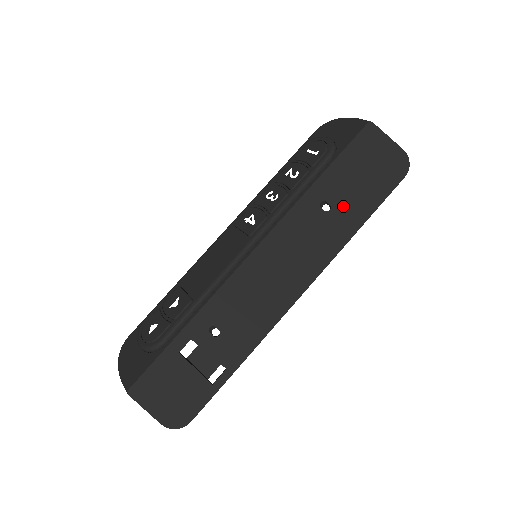
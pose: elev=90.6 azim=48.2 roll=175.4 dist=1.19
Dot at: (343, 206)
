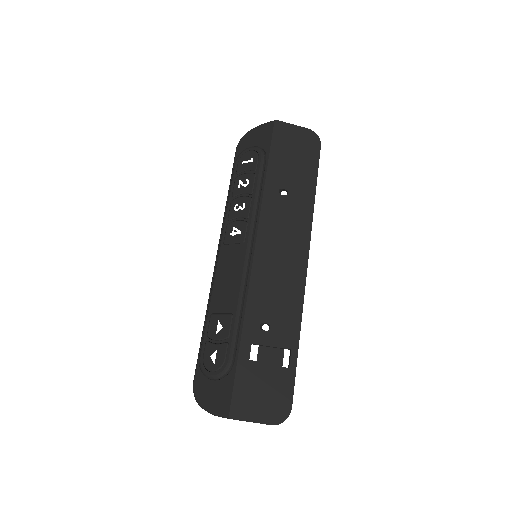
Dot at: (295, 186)
